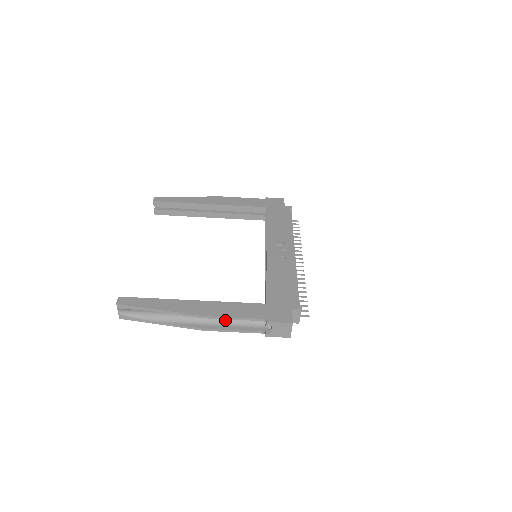
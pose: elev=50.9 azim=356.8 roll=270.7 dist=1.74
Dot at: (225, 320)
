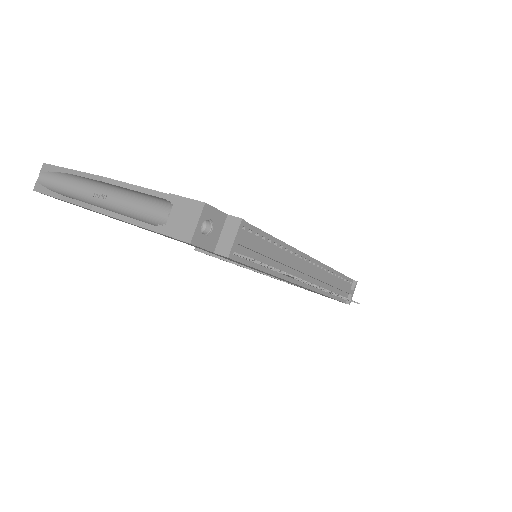
Dot at: (129, 212)
